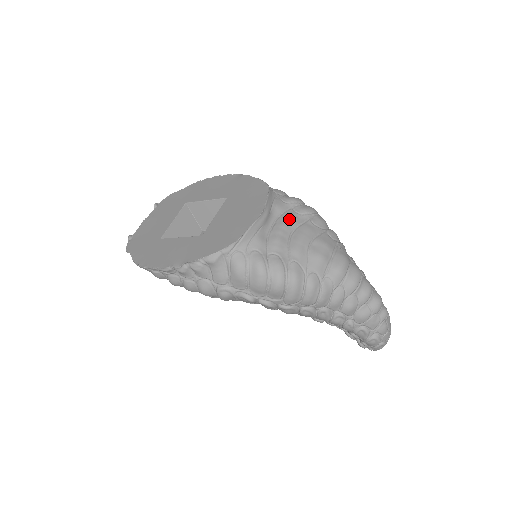
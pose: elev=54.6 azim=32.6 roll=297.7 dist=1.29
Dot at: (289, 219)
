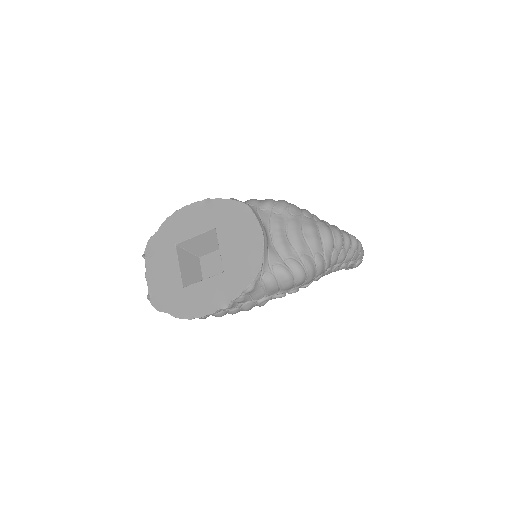
Dot at: (278, 224)
